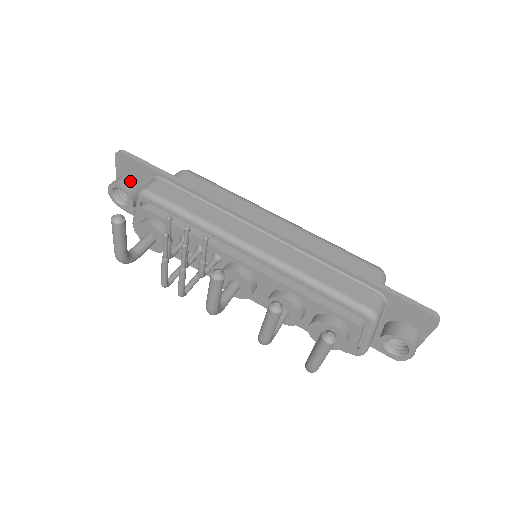
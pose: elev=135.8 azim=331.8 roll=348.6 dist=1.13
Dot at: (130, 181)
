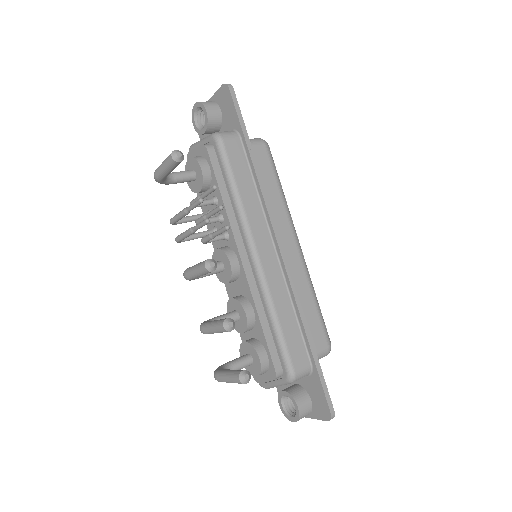
Dot at: (217, 114)
